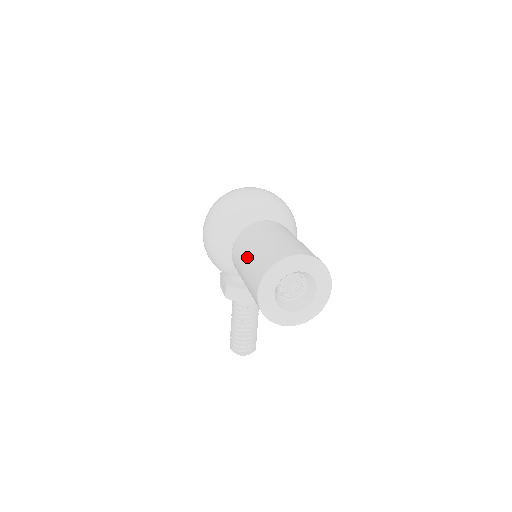
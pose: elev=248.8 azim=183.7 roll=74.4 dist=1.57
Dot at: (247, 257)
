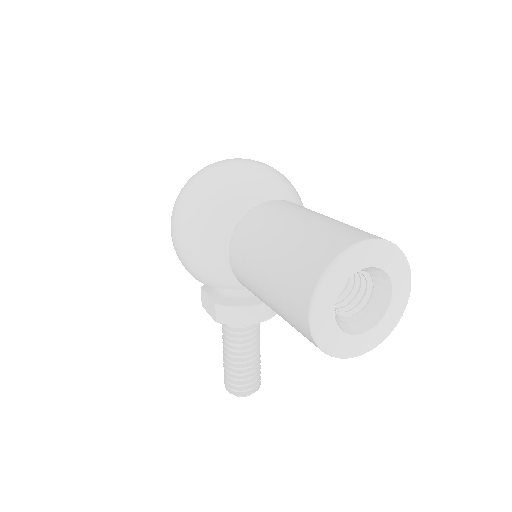
Dot at: (267, 257)
